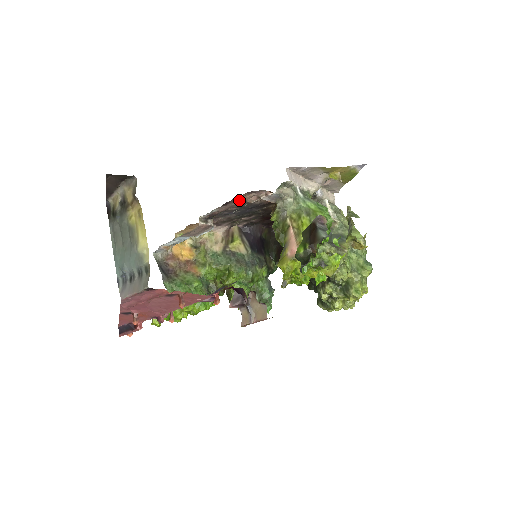
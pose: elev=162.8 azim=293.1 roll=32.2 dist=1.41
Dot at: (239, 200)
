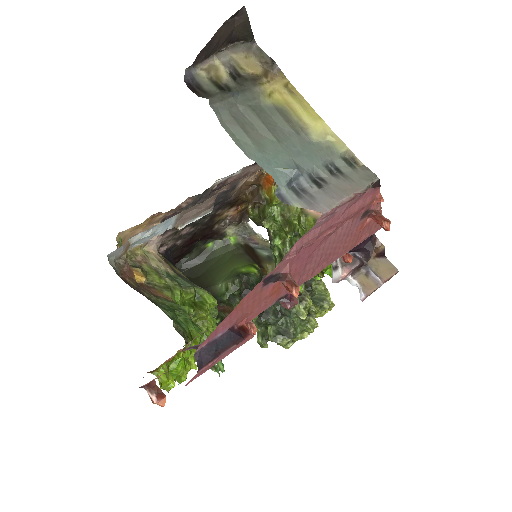
Dot at: occluded
